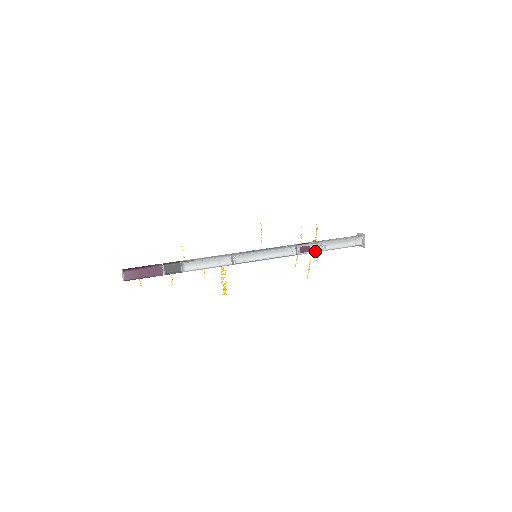
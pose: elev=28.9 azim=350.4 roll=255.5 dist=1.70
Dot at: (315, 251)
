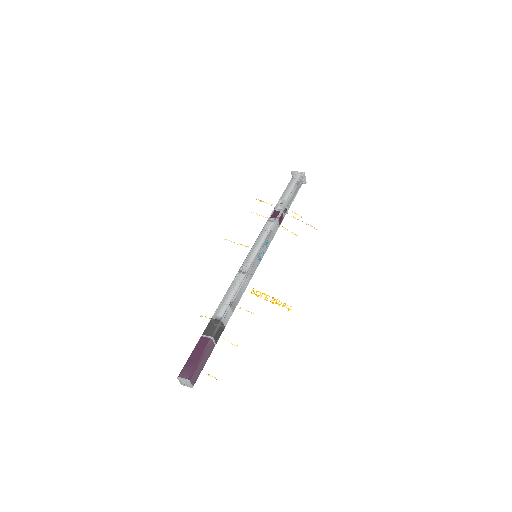
Dot at: (282, 208)
